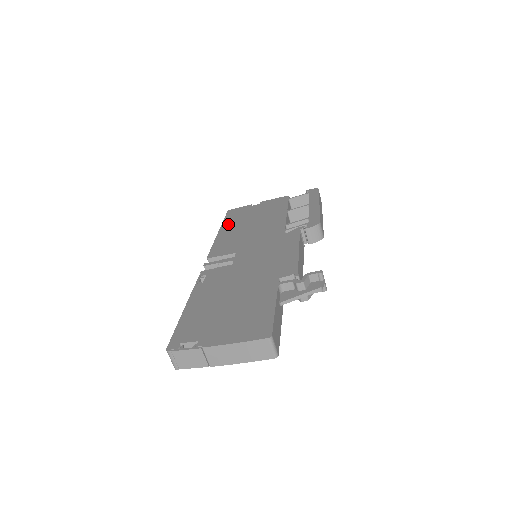
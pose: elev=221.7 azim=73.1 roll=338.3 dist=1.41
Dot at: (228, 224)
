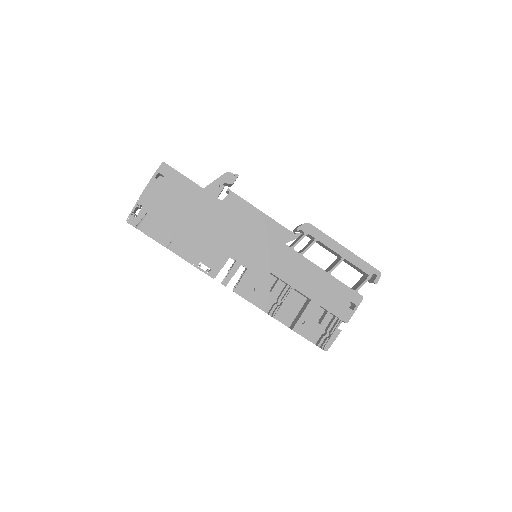
Dot at: (292, 321)
